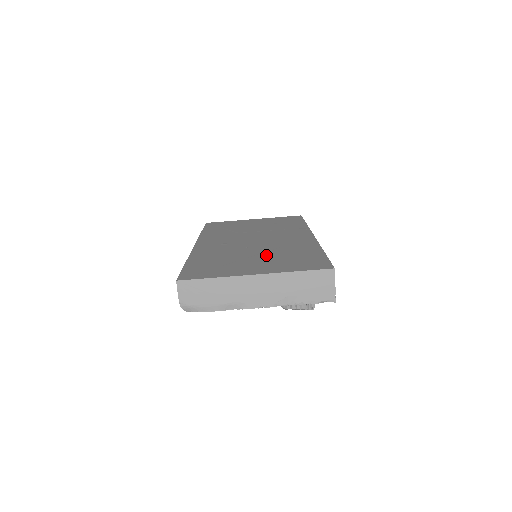
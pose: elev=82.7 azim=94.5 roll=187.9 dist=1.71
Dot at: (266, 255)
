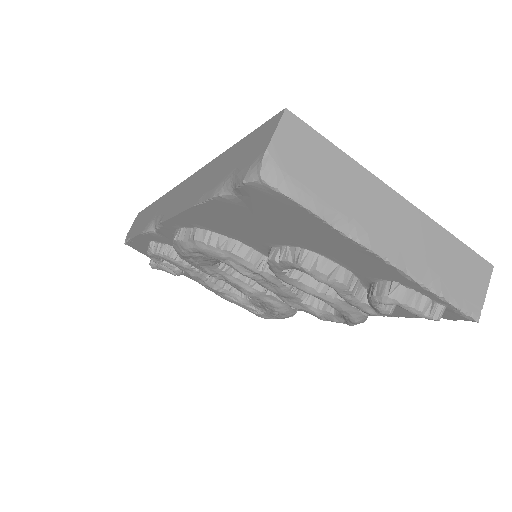
Dot at: occluded
